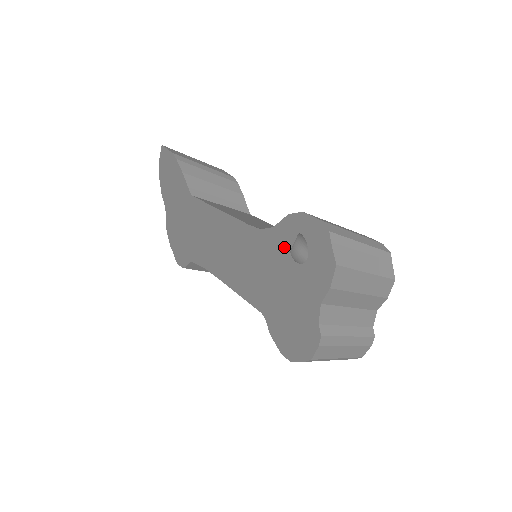
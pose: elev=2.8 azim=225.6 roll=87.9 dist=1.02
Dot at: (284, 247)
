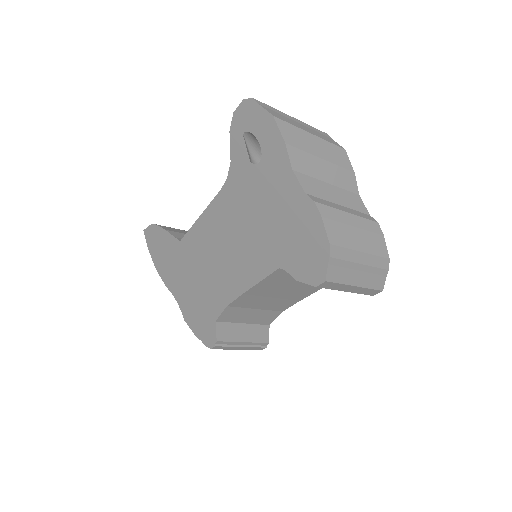
Dot at: (245, 165)
